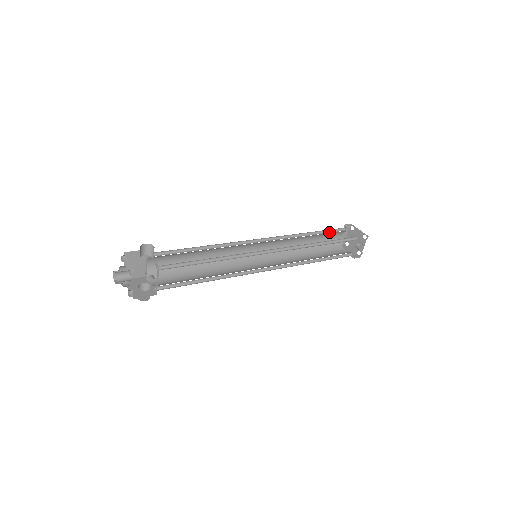
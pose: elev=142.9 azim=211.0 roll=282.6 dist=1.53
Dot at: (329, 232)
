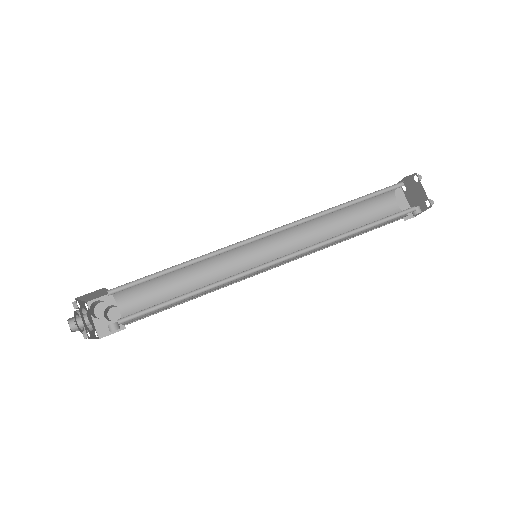
Dot at: (375, 193)
